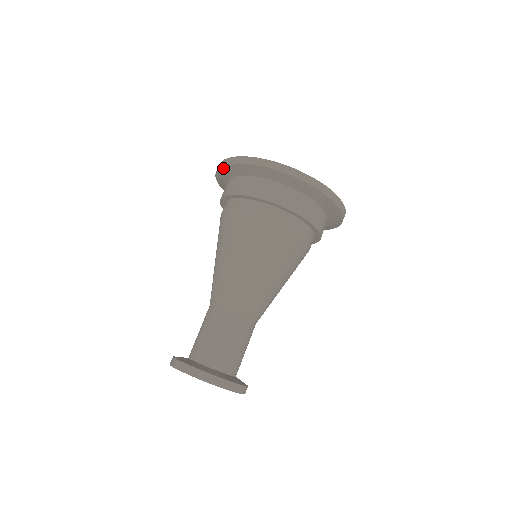
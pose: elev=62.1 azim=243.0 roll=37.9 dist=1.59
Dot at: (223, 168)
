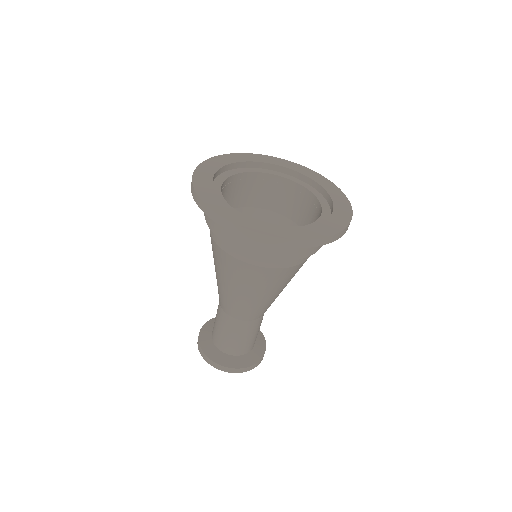
Dot at: occluded
